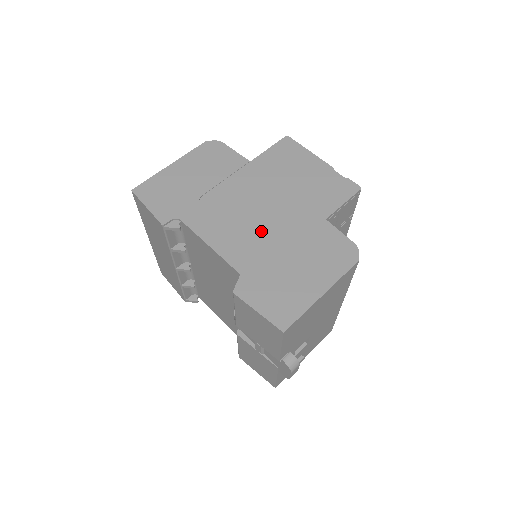
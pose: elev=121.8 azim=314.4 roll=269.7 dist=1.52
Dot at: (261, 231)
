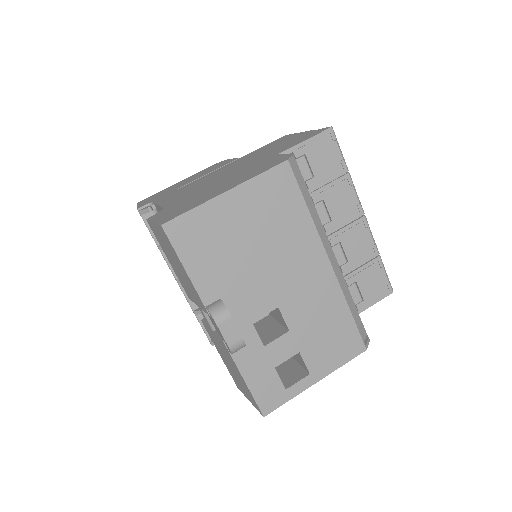
Dot at: (209, 183)
